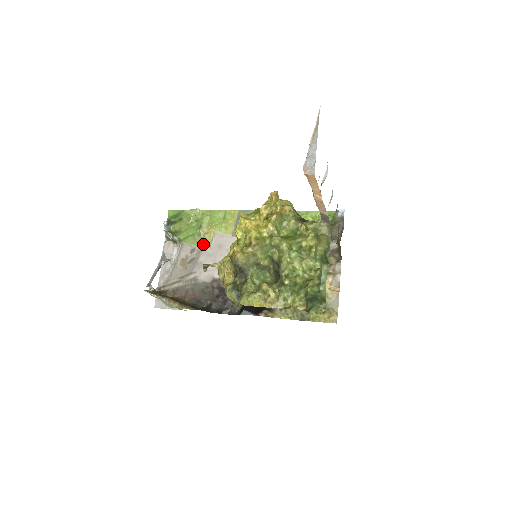
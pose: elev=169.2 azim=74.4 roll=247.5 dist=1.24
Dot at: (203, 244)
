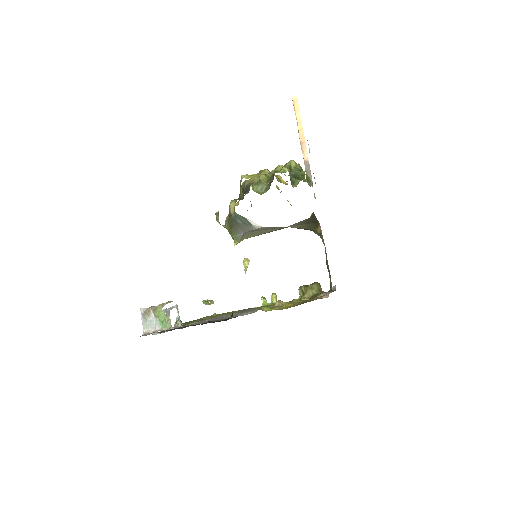
Dot at: (206, 319)
